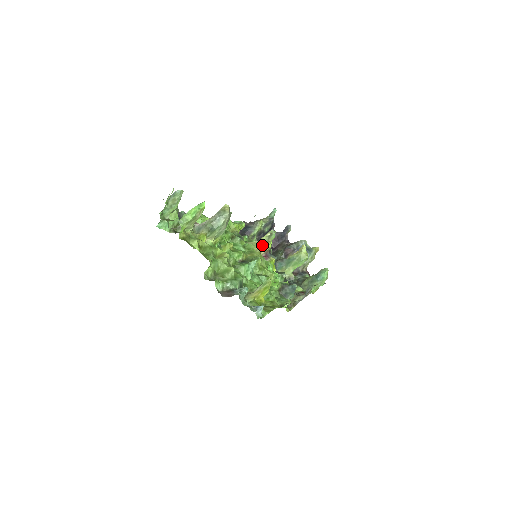
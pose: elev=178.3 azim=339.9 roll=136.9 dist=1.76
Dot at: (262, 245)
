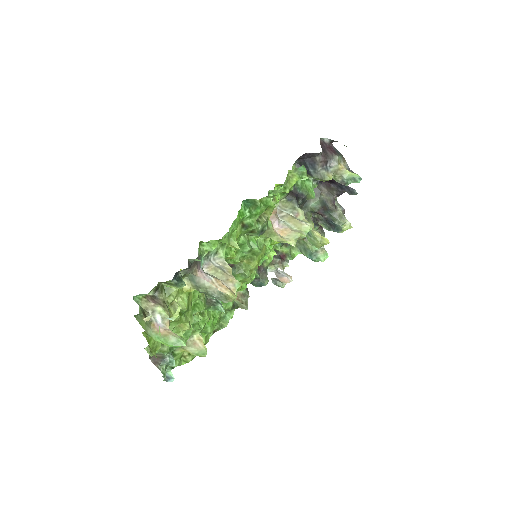
Dot at: (279, 241)
